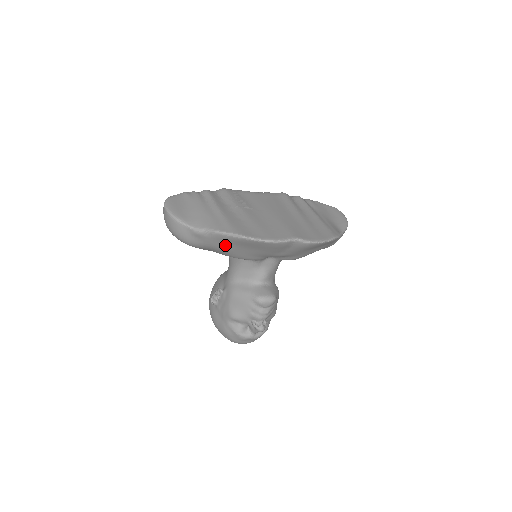
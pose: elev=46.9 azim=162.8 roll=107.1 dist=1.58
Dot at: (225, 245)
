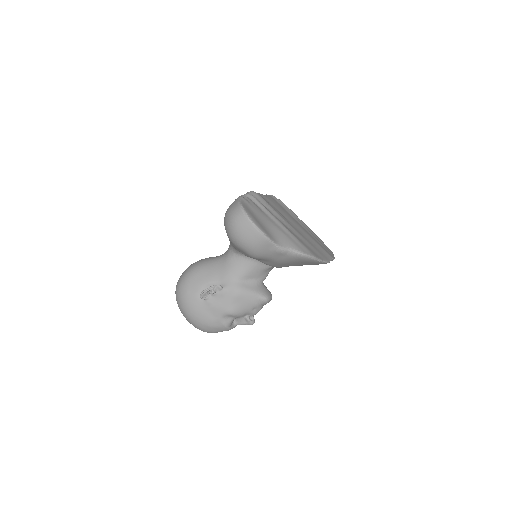
Dot at: (291, 262)
